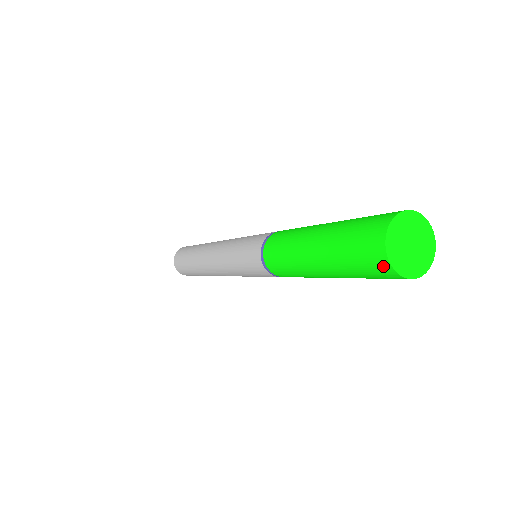
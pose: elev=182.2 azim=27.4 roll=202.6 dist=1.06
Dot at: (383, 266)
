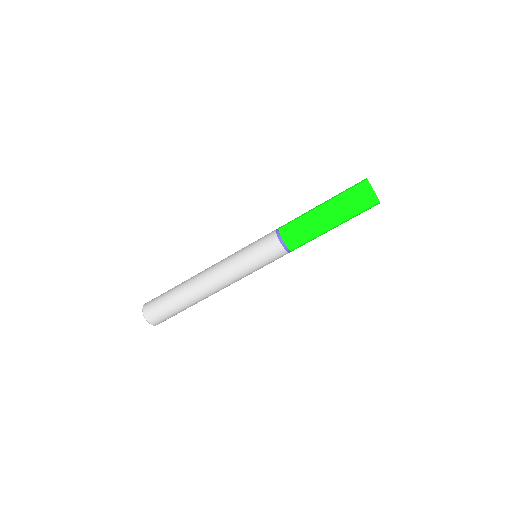
Dot at: (363, 181)
